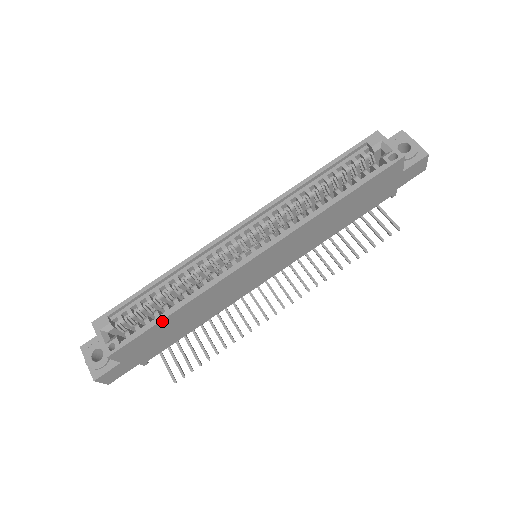
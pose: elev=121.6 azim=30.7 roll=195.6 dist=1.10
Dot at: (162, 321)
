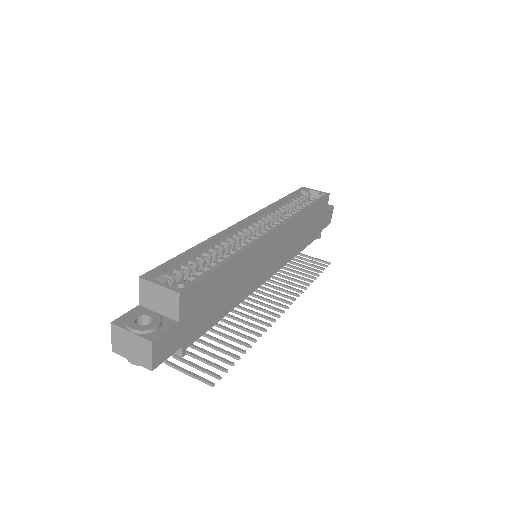
Dot at: (222, 267)
